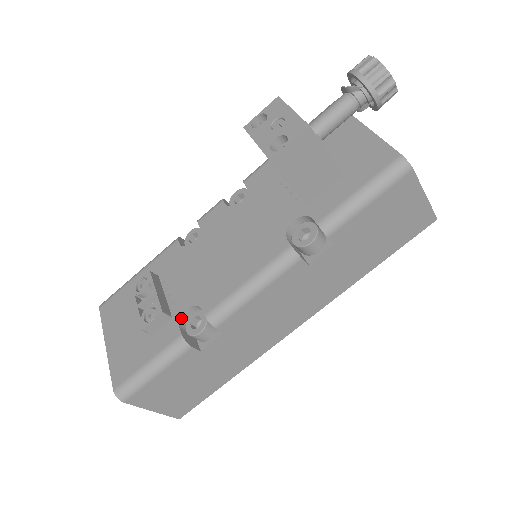
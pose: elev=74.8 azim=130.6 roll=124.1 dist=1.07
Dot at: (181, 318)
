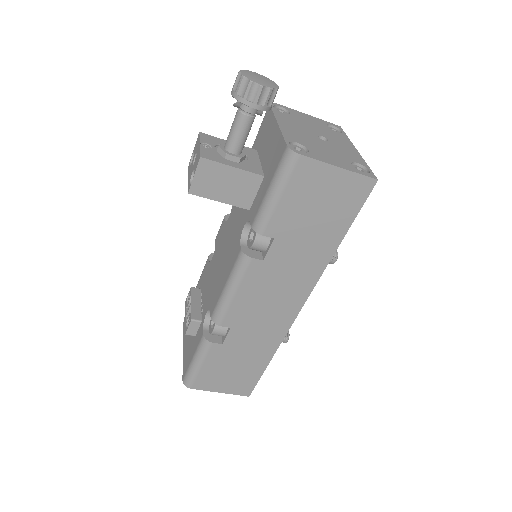
Dot at: (205, 321)
